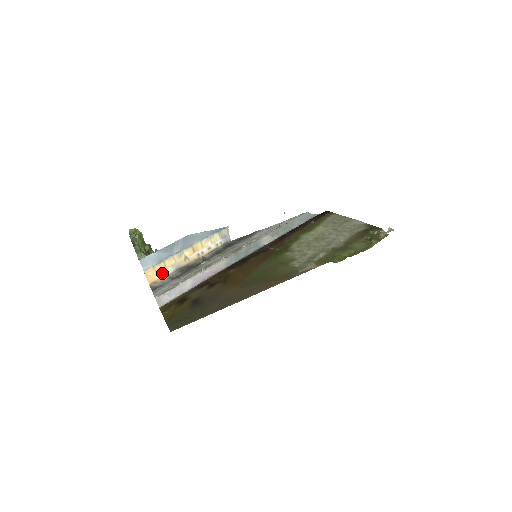
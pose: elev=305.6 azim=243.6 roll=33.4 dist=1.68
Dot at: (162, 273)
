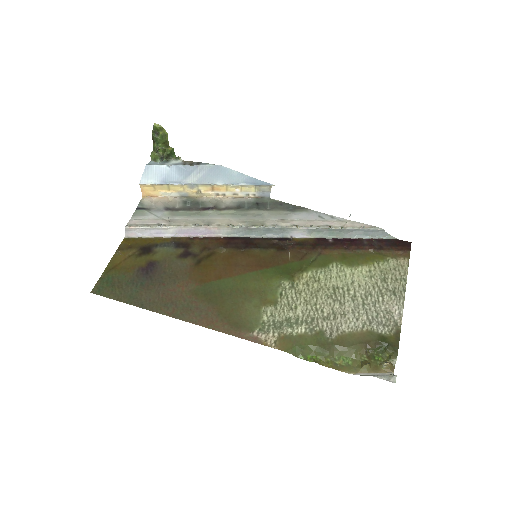
Dot at: (163, 193)
